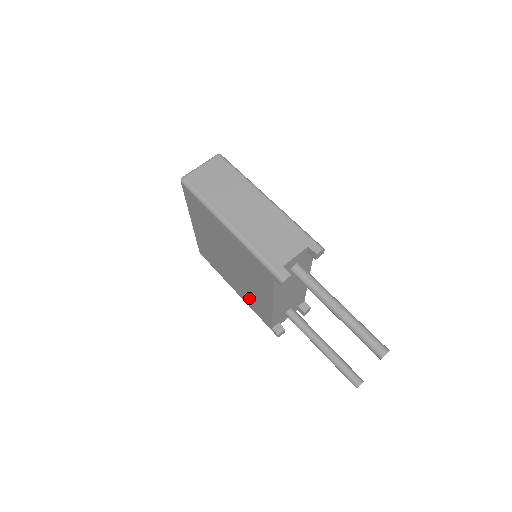
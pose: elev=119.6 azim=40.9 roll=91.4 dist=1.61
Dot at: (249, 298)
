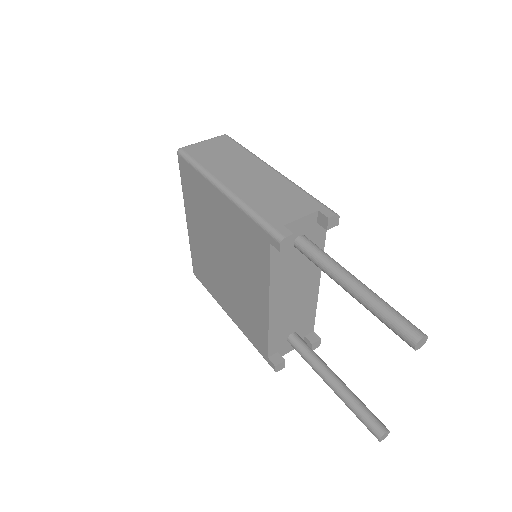
Dot at: (243, 315)
